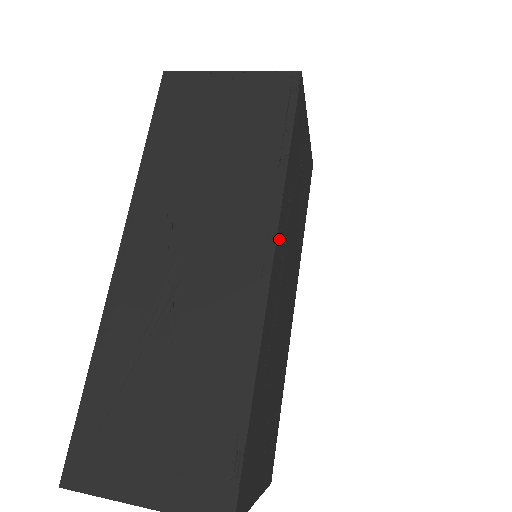
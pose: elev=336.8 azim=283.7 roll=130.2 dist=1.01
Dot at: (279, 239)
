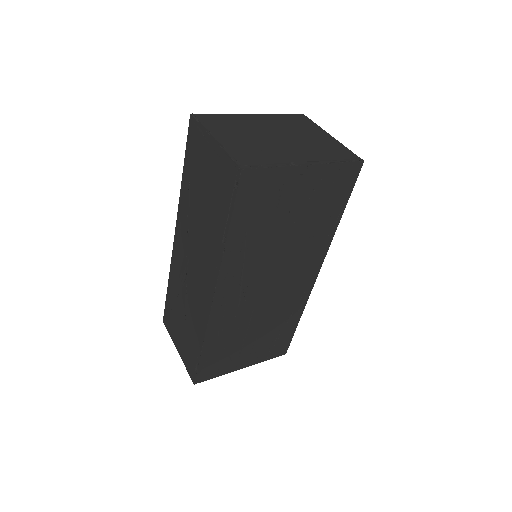
Dot at: (226, 281)
